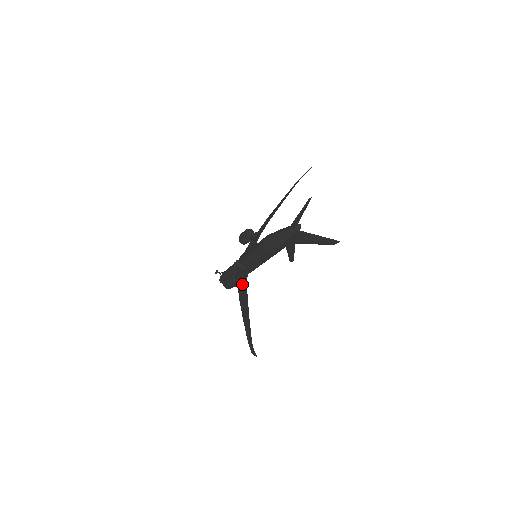
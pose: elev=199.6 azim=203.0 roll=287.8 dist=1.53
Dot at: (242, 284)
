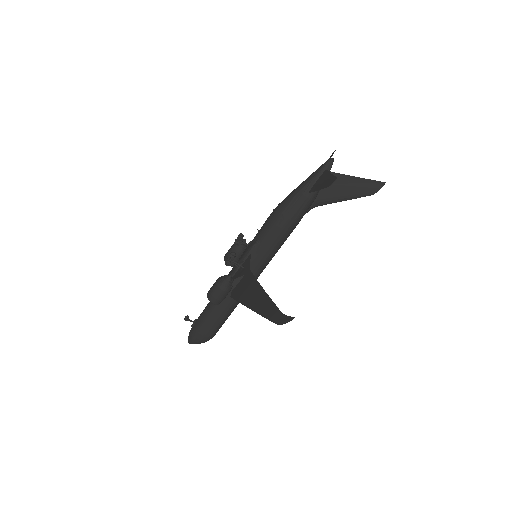
Dot at: (241, 281)
